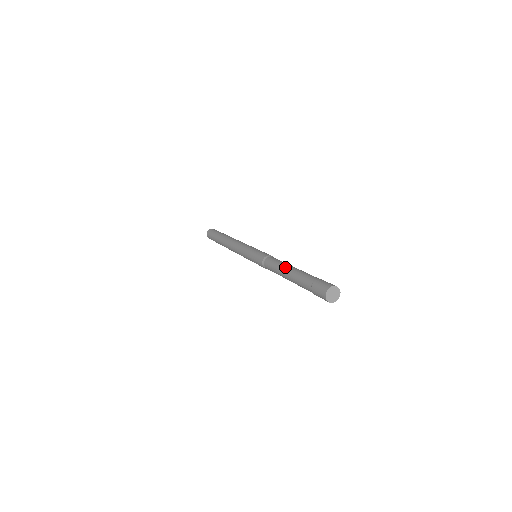
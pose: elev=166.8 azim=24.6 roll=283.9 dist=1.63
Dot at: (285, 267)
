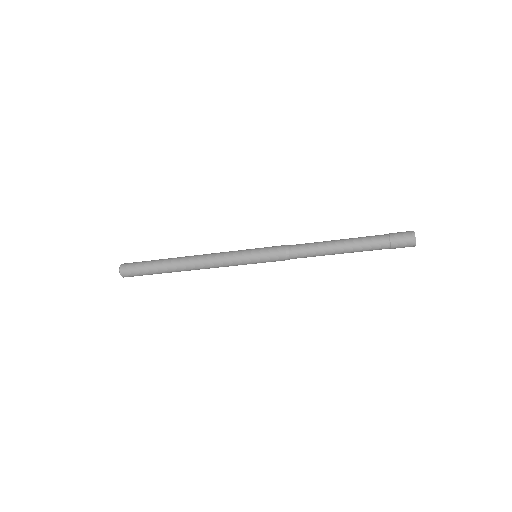
Dot at: (332, 244)
